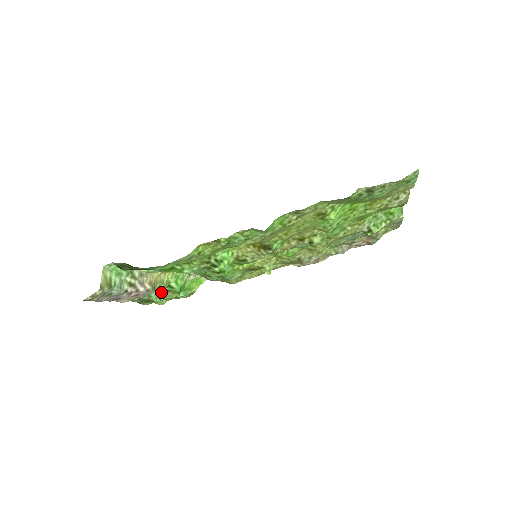
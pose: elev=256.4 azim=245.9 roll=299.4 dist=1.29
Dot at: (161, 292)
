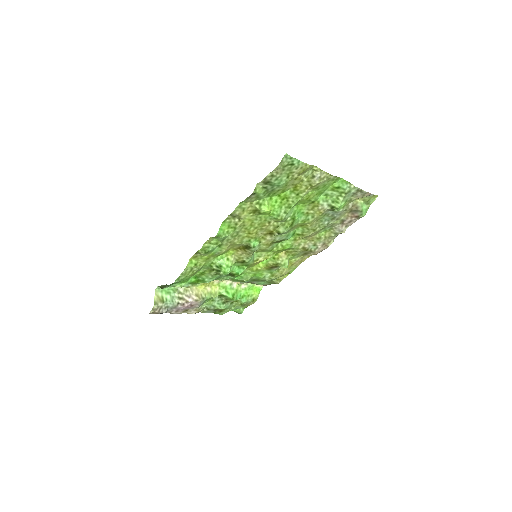
Dot at: (222, 302)
